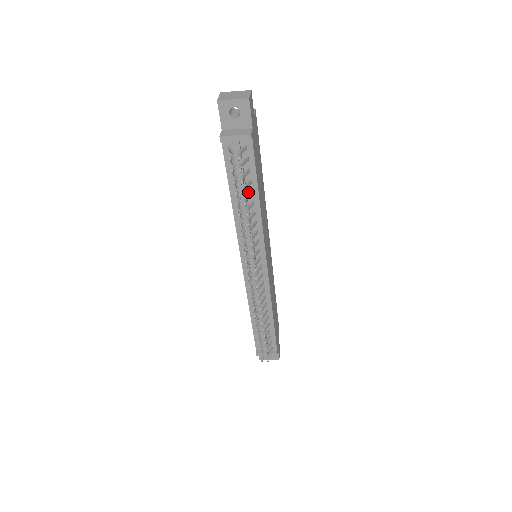
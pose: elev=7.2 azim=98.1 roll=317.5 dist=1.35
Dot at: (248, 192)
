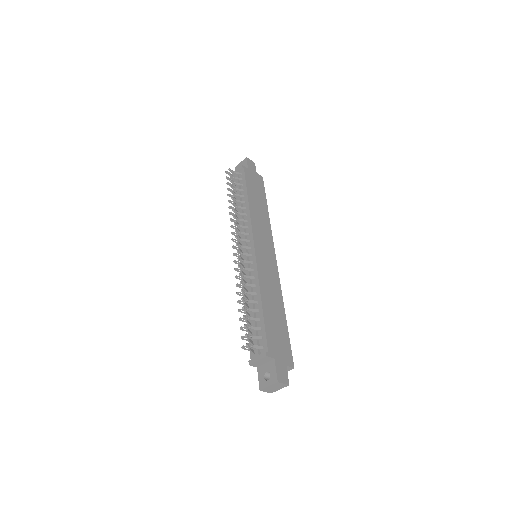
Dot at: (243, 198)
